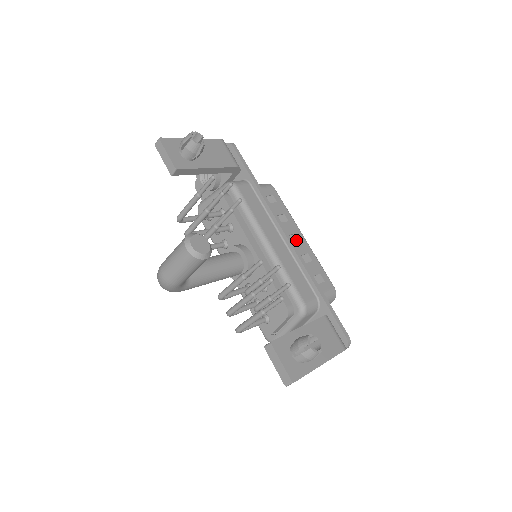
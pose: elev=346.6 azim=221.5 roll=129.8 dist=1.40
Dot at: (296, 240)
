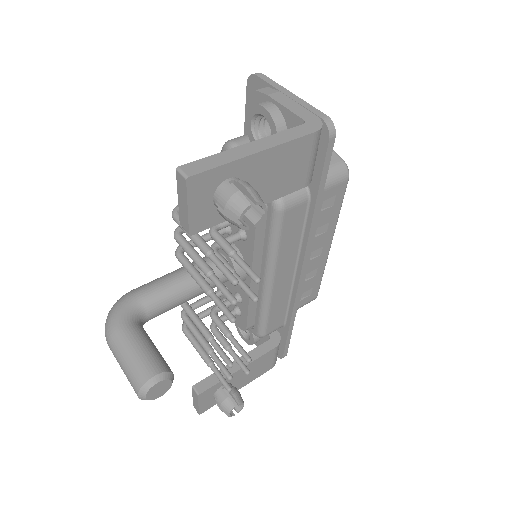
Dot at: (316, 254)
